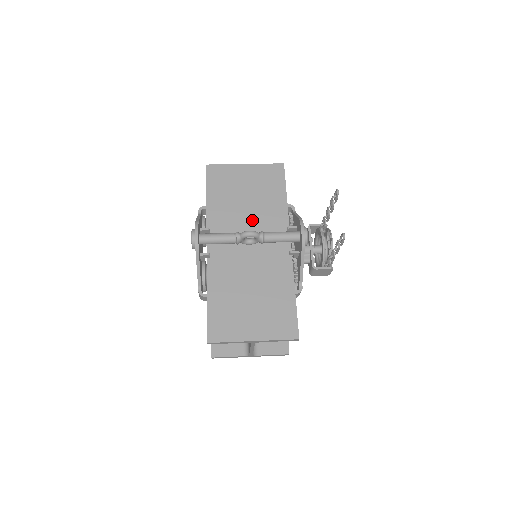
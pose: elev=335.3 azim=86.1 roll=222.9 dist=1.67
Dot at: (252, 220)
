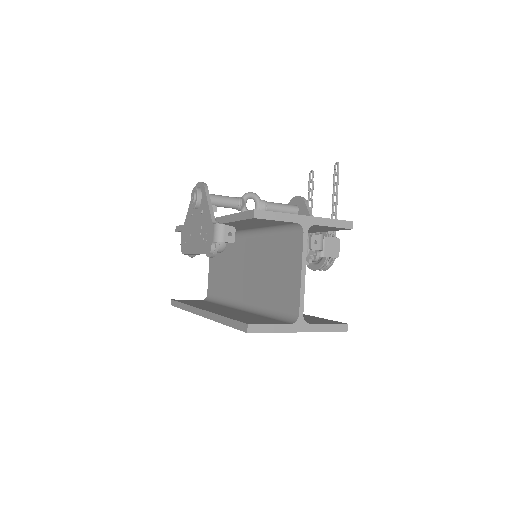
Dot at: occluded
